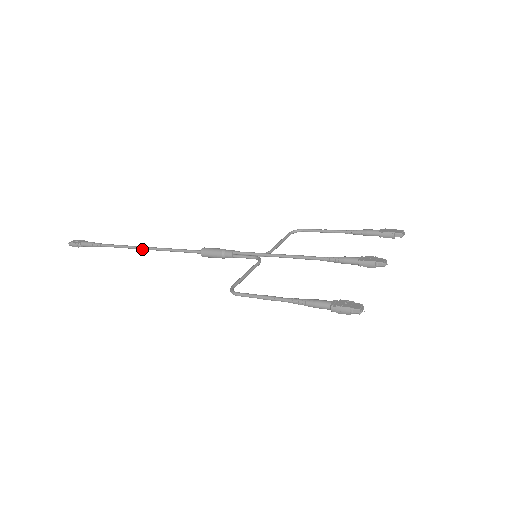
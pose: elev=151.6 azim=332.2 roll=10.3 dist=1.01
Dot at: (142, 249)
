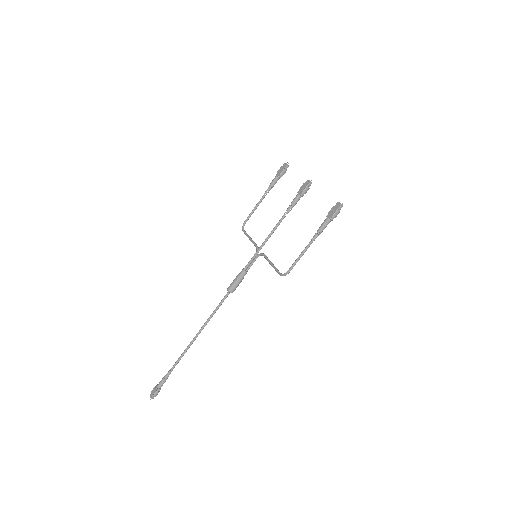
Dot at: occluded
